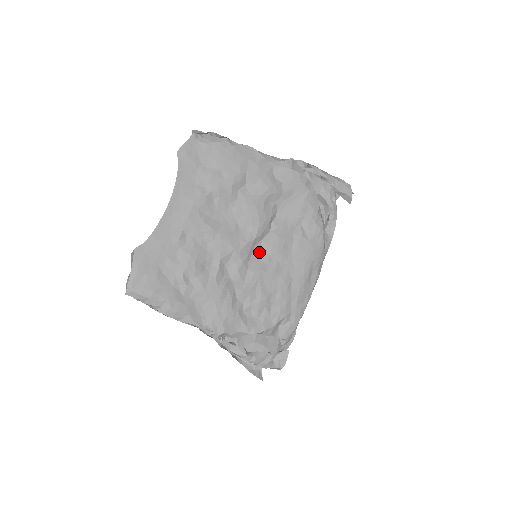
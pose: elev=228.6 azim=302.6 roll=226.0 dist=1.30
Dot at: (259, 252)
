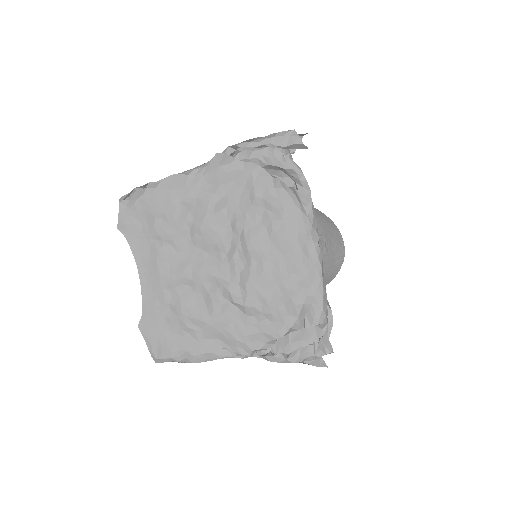
Dot at: (241, 262)
